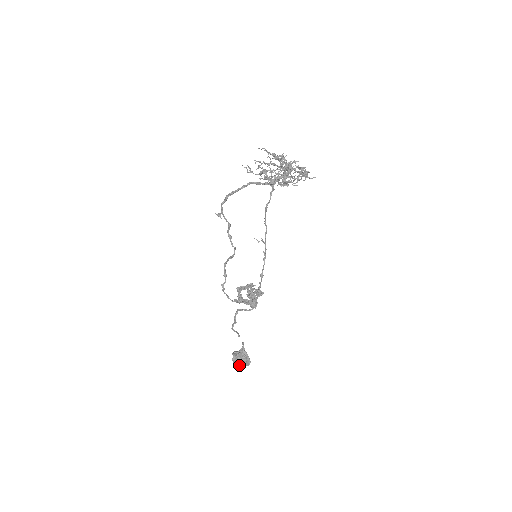
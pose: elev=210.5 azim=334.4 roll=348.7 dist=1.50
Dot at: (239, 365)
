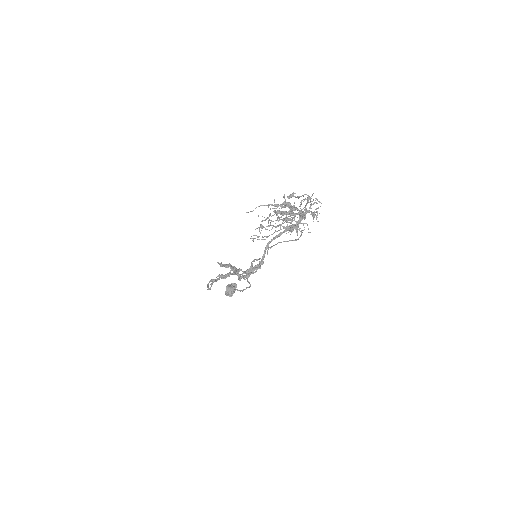
Dot at: occluded
